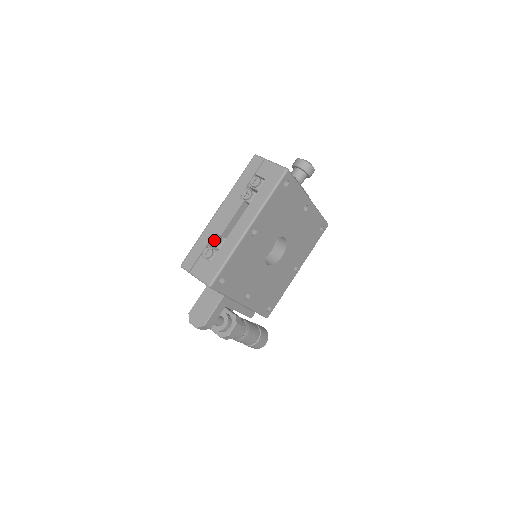
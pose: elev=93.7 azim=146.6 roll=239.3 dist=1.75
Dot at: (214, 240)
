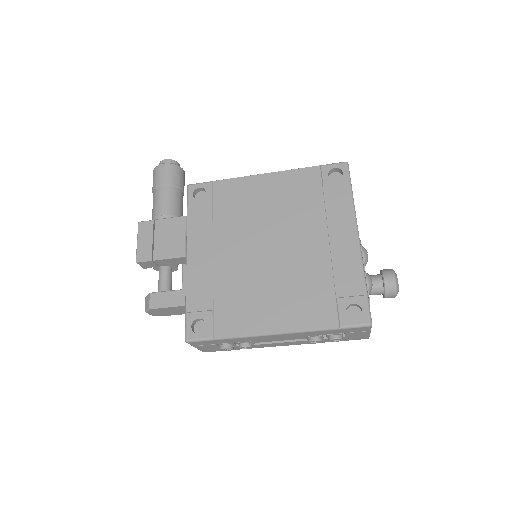
Dot at: (243, 348)
